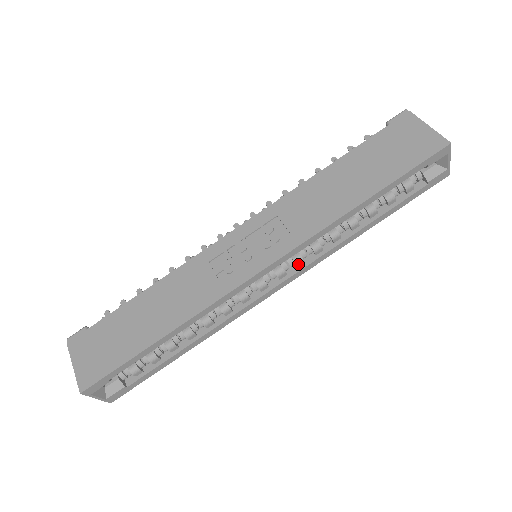
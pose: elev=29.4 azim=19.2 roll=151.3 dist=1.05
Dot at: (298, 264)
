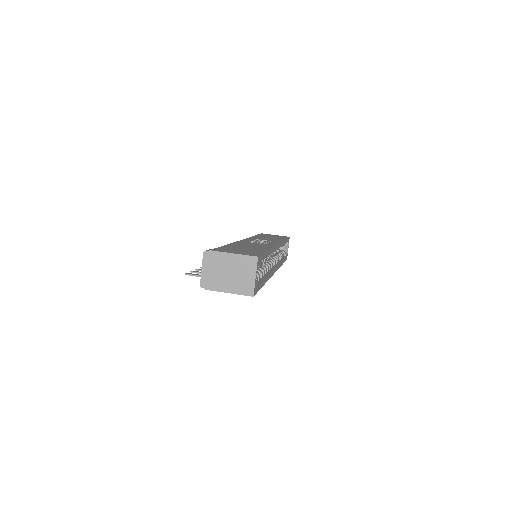
Dot at: (275, 262)
